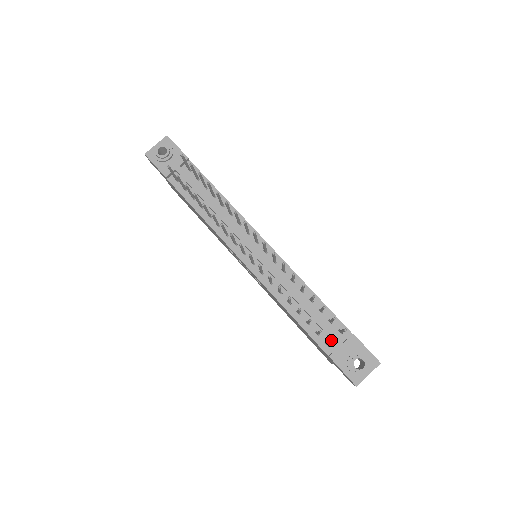
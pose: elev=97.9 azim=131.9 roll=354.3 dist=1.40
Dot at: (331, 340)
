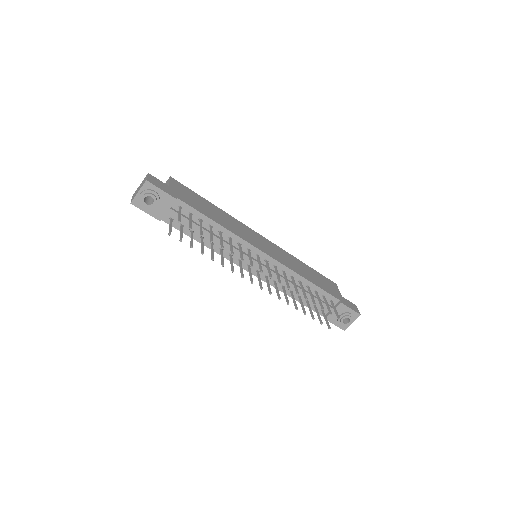
Dot at: (325, 308)
